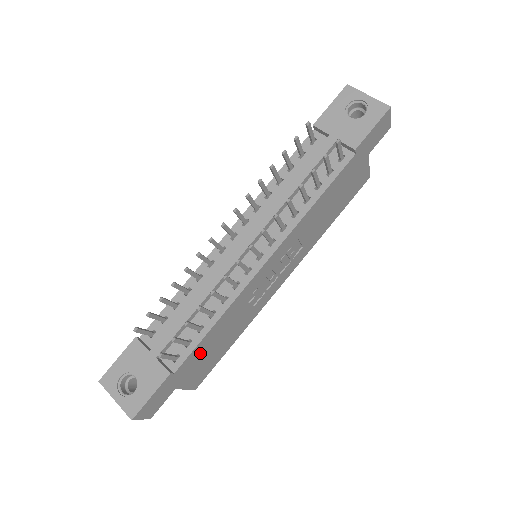
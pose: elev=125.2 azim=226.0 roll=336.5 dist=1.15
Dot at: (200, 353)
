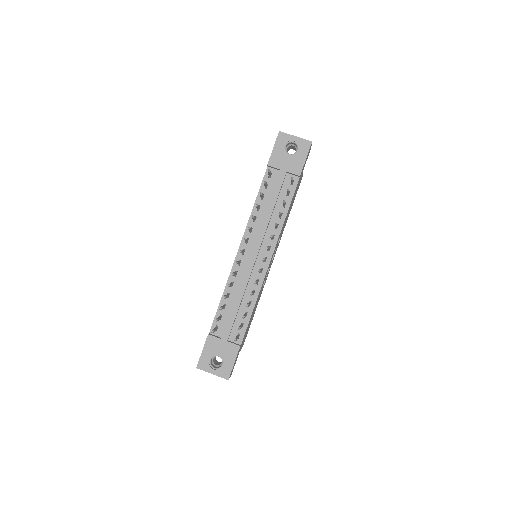
Dot at: occluded
